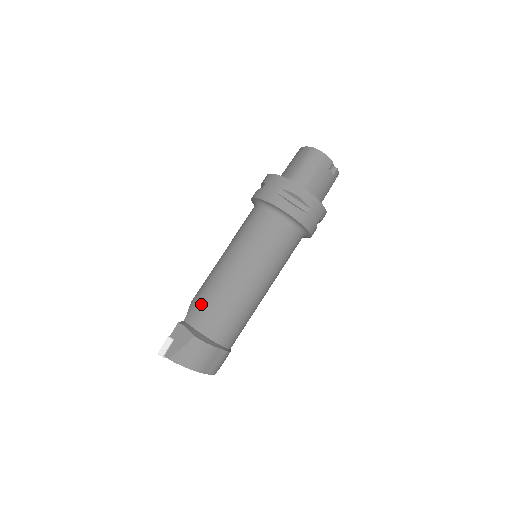
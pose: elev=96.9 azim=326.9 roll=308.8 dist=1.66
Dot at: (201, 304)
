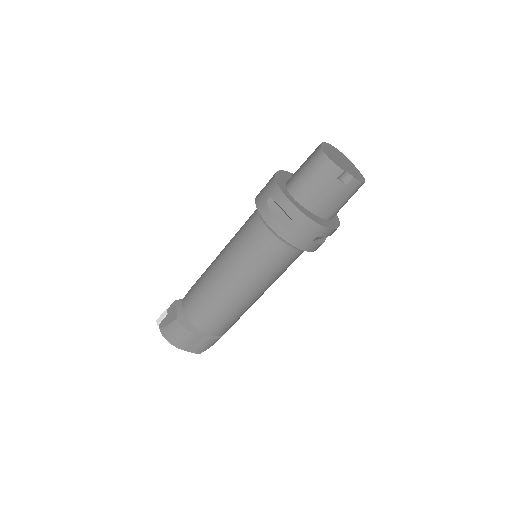
Dot at: (193, 290)
